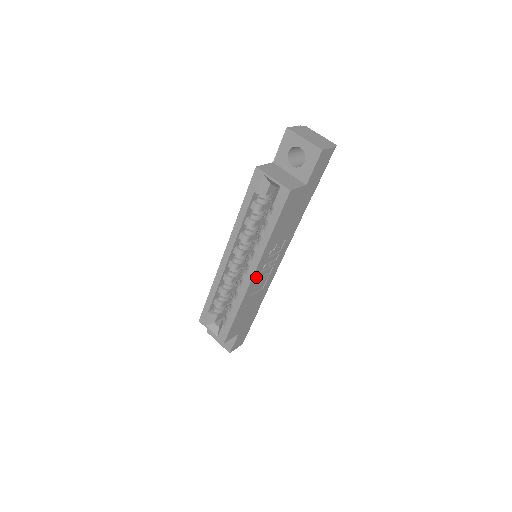
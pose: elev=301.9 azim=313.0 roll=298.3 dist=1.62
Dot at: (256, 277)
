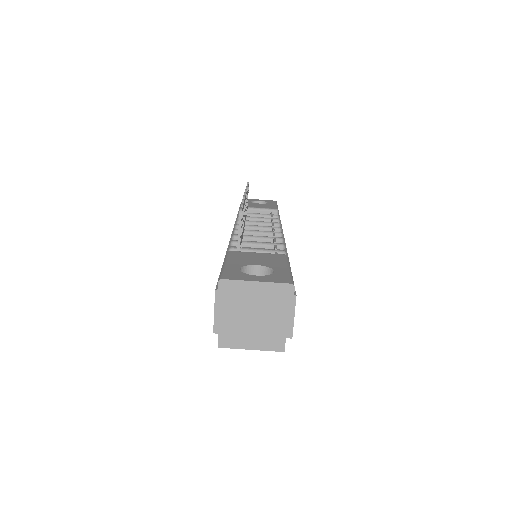
Dot at: occluded
